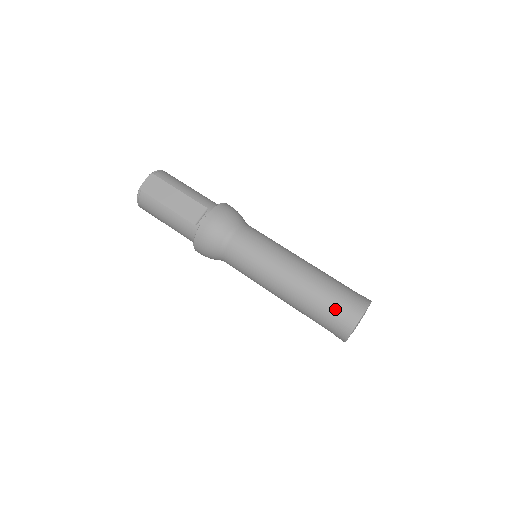
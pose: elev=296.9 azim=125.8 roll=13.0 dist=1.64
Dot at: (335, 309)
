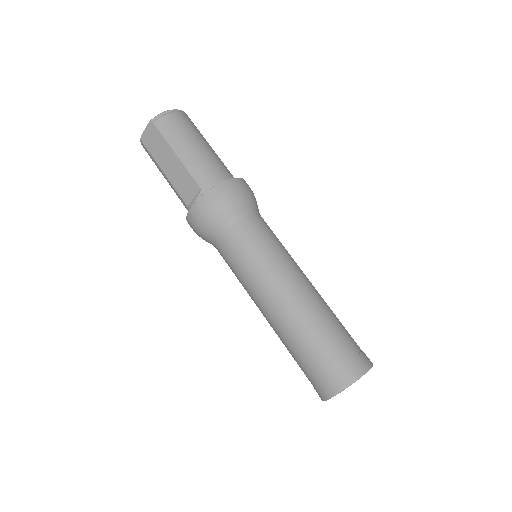
Dot at: (309, 371)
